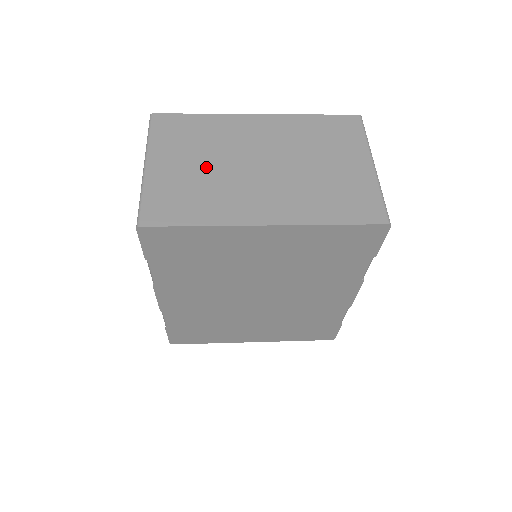
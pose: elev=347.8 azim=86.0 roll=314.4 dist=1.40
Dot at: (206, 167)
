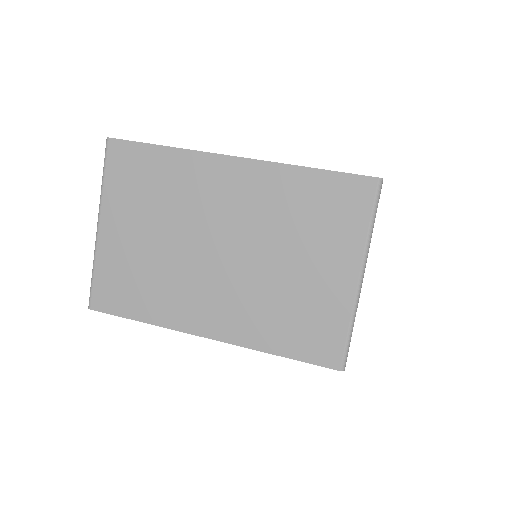
Dot at: (158, 242)
